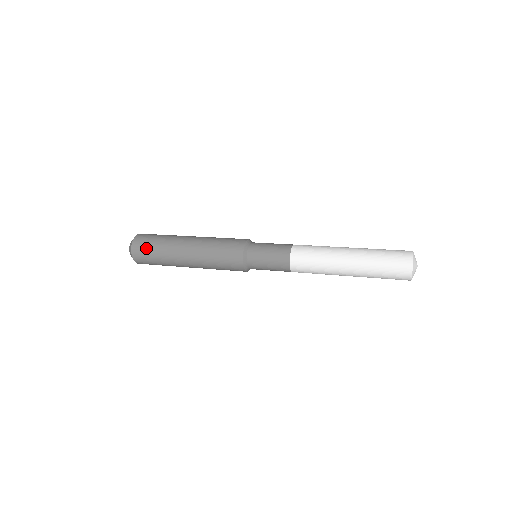
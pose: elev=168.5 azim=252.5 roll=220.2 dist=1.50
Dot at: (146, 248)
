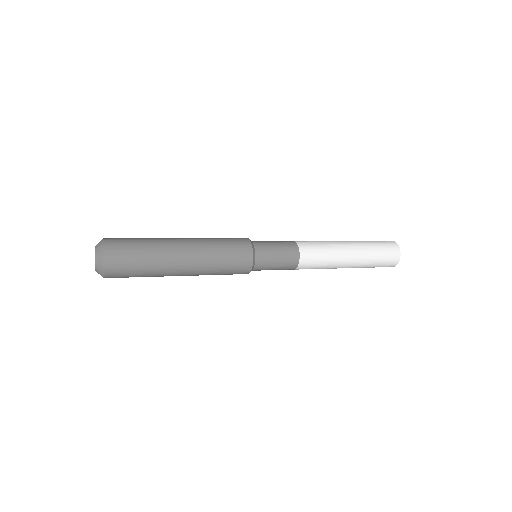
Dot at: (127, 266)
